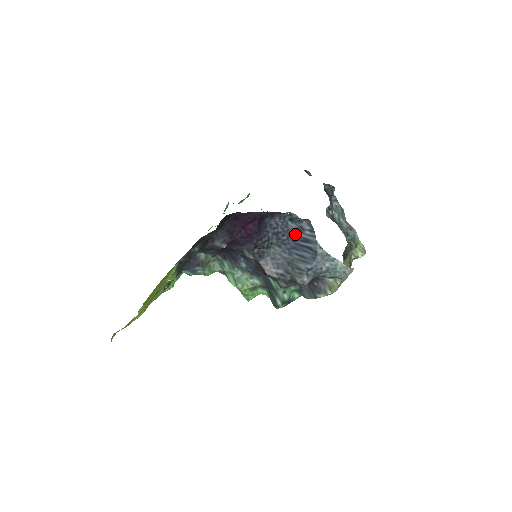
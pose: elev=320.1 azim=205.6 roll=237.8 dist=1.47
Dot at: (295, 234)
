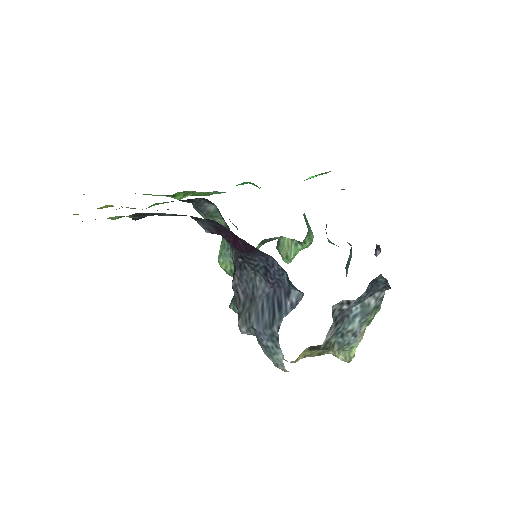
Dot at: (281, 289)
